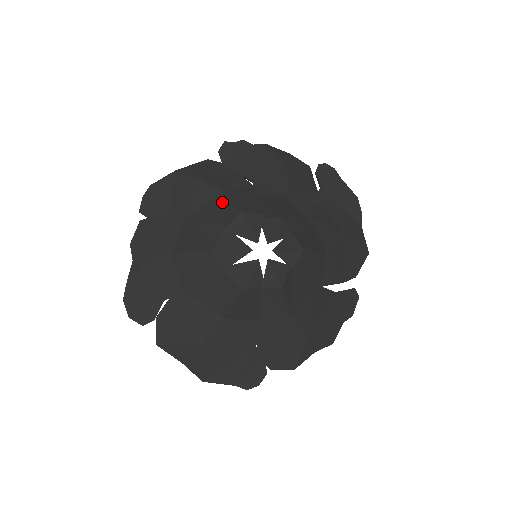
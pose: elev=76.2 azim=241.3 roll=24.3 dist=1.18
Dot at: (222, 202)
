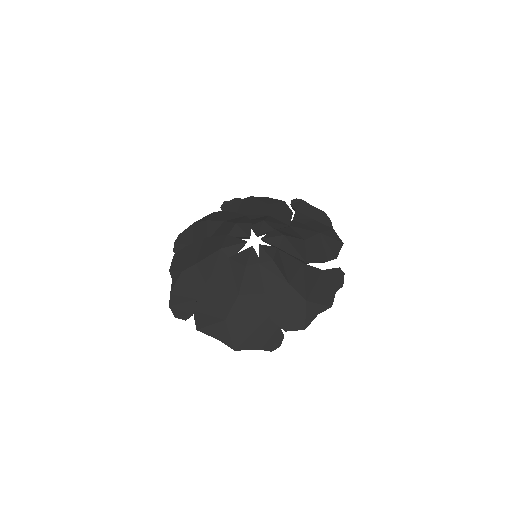
Dot at: (224, 226)
